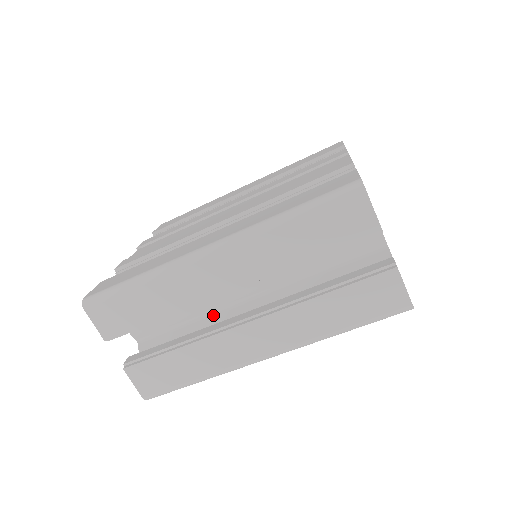
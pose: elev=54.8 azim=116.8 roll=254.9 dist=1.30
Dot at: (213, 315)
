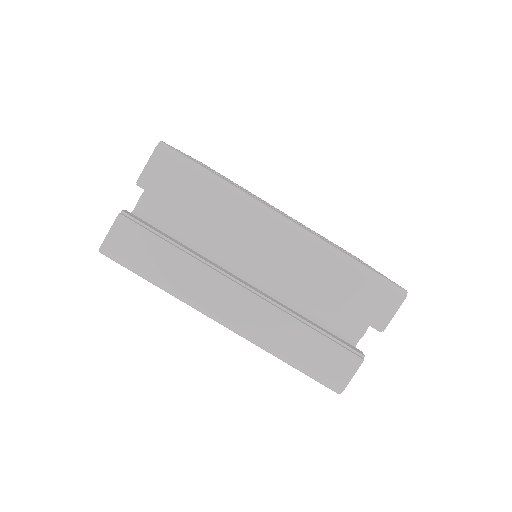
Dot at: (210, 256)
